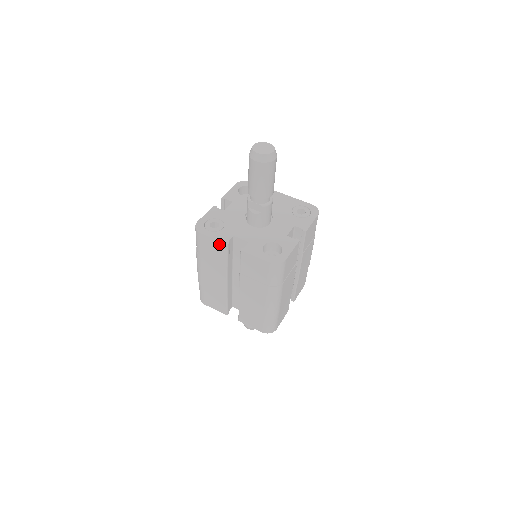
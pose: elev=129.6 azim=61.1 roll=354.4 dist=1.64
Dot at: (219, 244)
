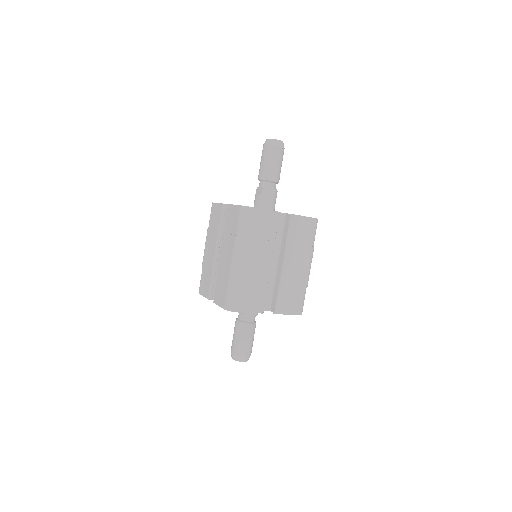
Dot at: (219, 207)
